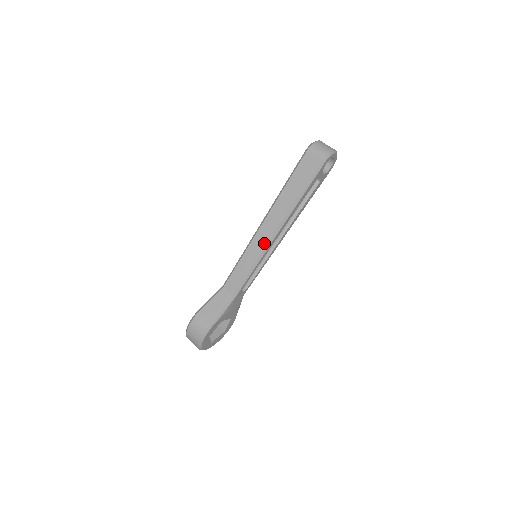
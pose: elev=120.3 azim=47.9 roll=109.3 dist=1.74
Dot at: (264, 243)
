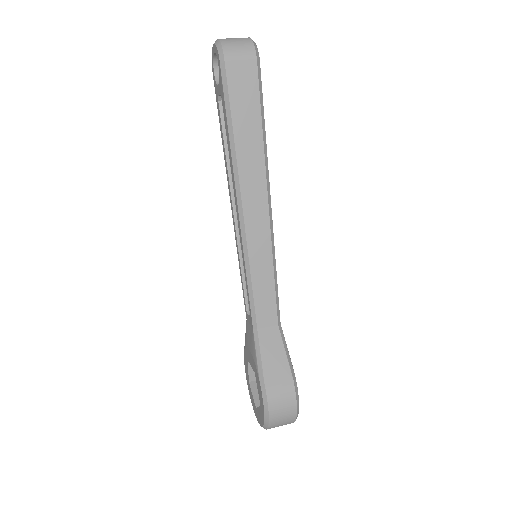
Dot at: (265, 229)
